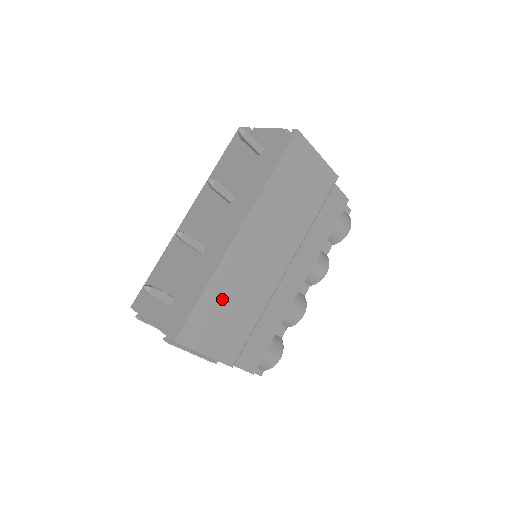
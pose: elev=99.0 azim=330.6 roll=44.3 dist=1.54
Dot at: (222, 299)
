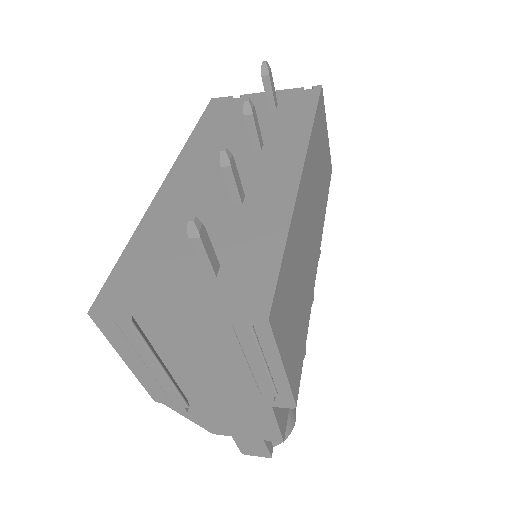
Dot at: (294, 268)
